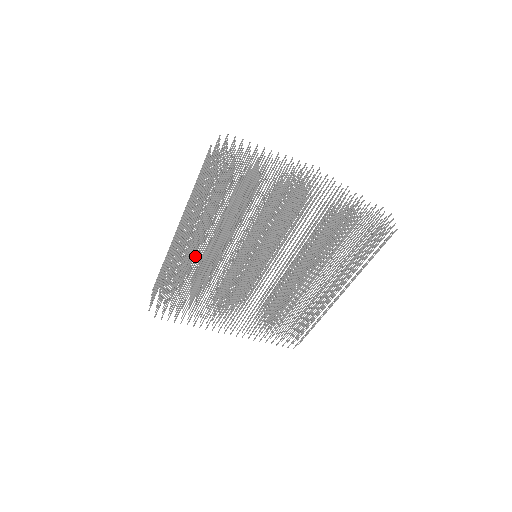
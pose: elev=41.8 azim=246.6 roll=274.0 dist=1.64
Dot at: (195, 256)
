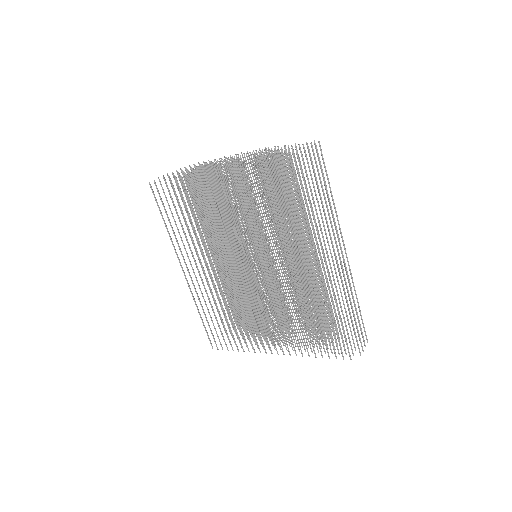
Dot at: occluded
